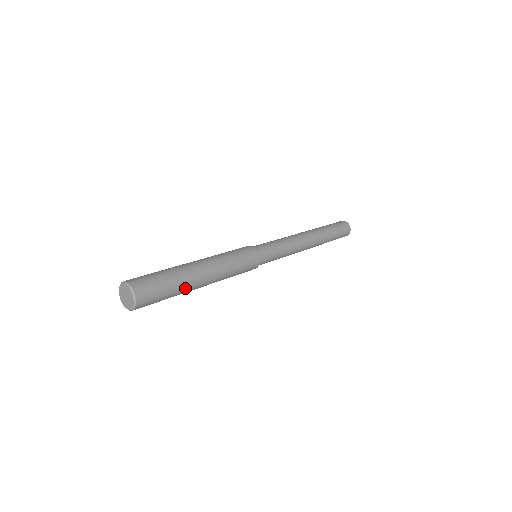
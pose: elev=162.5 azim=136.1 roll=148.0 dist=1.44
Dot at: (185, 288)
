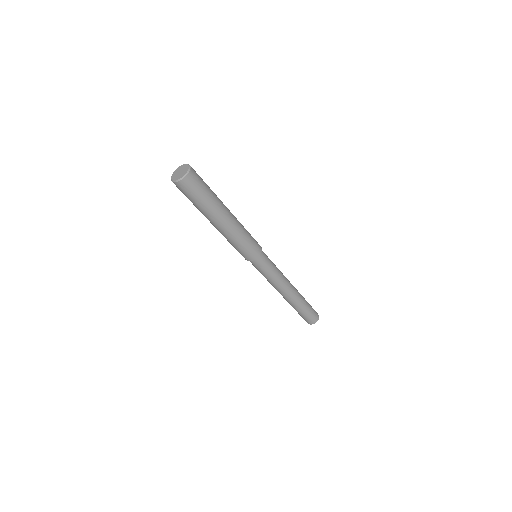
Dot at: (218, 201)
